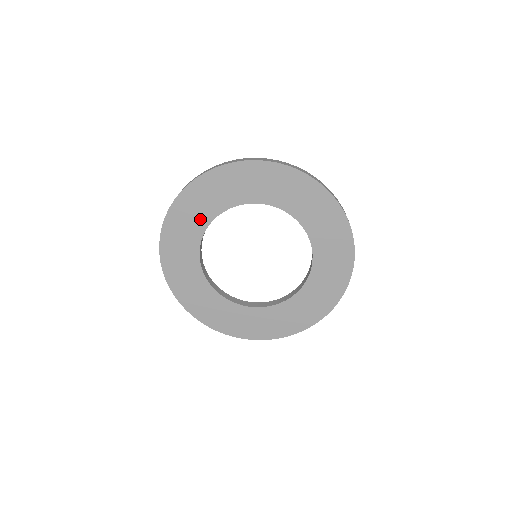
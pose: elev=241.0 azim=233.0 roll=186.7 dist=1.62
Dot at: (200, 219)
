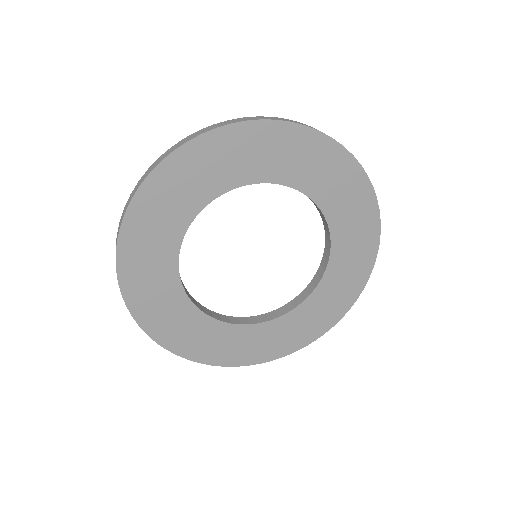
Dot at: (186, 204)
